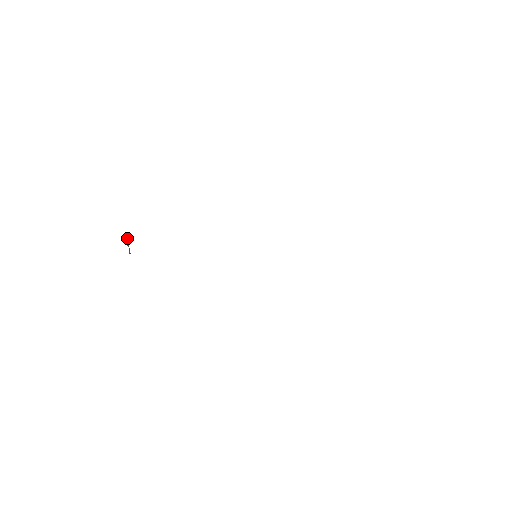
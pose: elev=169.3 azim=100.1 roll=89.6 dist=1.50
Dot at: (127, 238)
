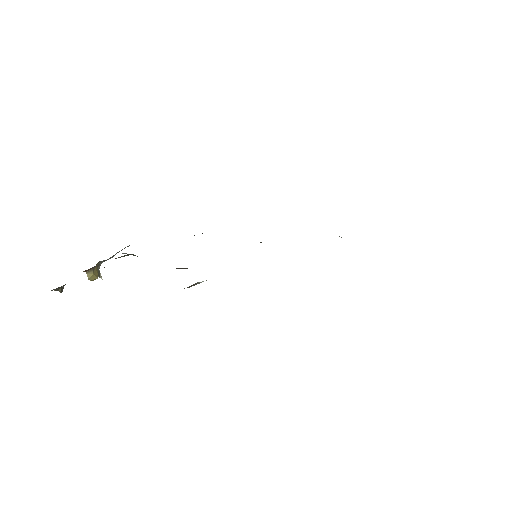
Dot at: occluded
